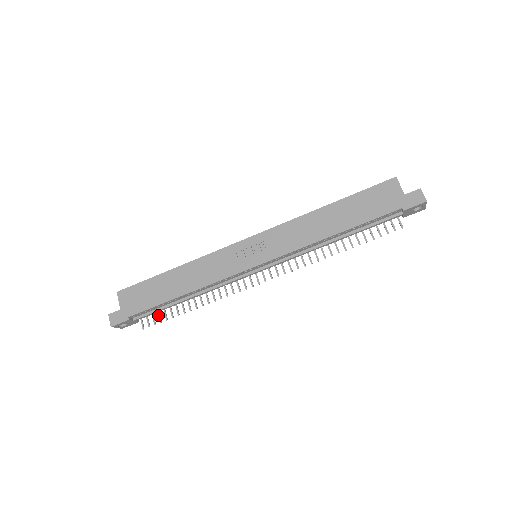
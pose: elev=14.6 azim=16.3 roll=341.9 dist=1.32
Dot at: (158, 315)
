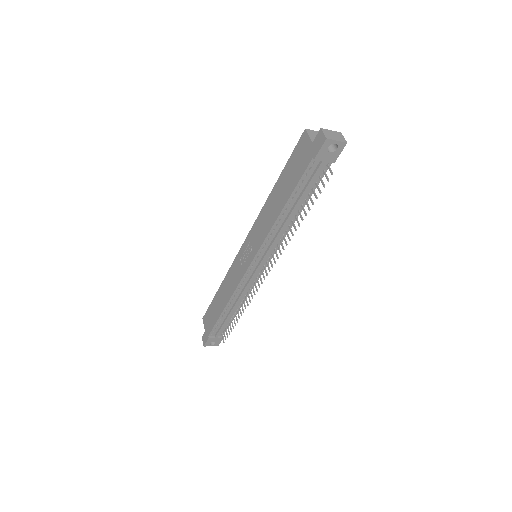
Dot at: occluded
